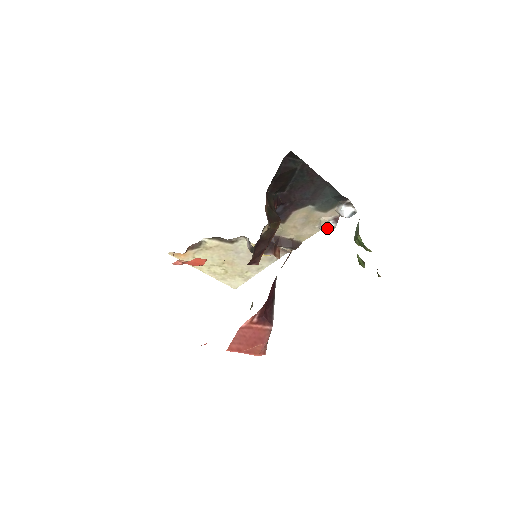
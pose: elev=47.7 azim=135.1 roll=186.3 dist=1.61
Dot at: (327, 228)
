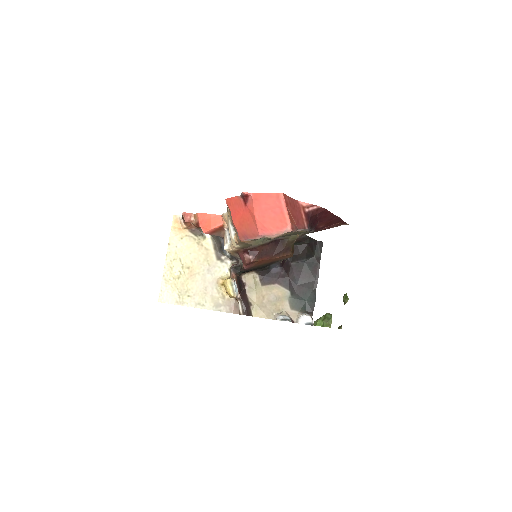
Dot at: (285, 317)
